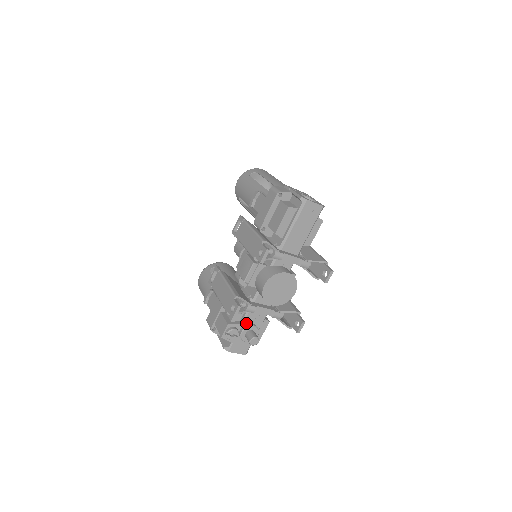
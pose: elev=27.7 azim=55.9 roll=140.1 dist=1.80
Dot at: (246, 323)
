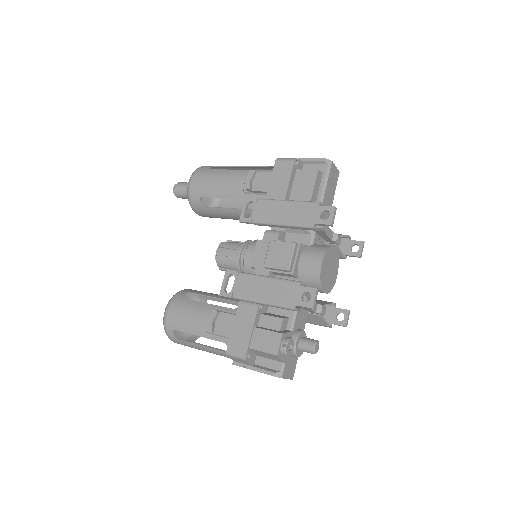
Dot at: (294, 329)
